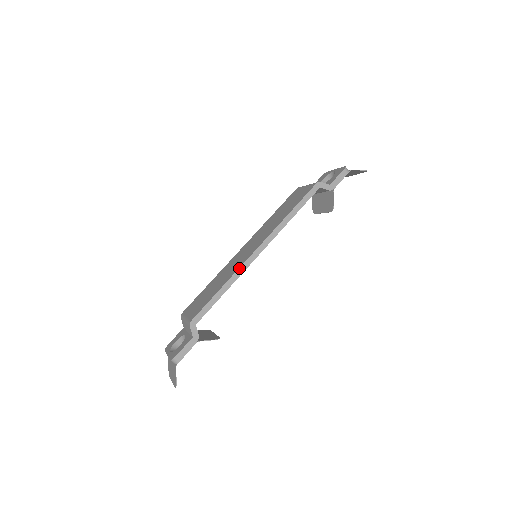
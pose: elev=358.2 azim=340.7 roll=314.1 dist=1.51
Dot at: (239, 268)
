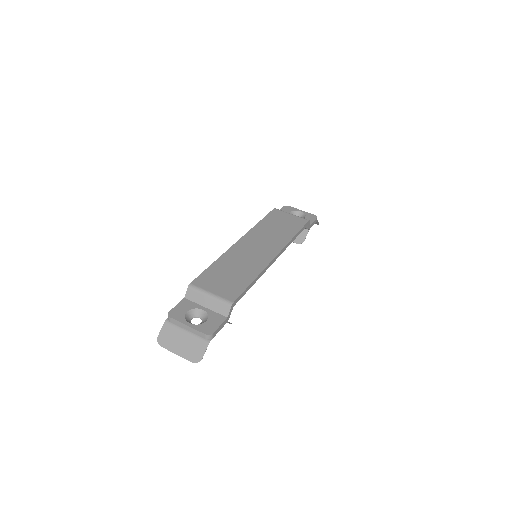
Dot at: (266, 267)
